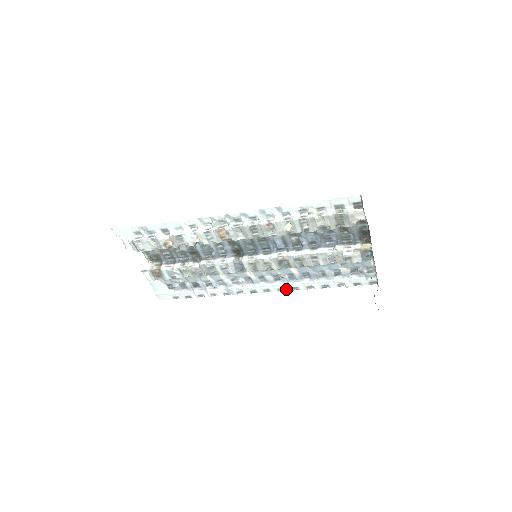
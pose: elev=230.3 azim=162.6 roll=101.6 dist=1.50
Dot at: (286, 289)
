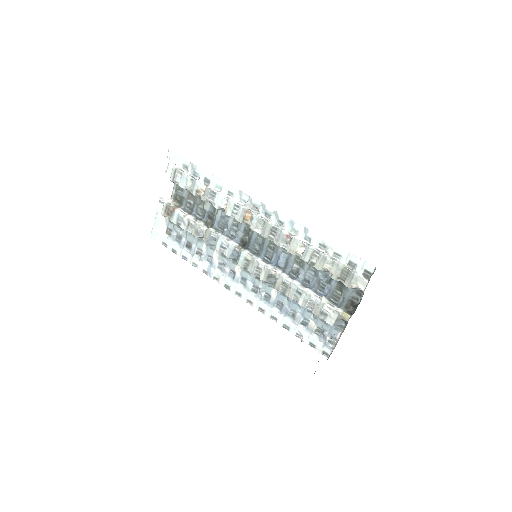
Dot at: (254, 305)
